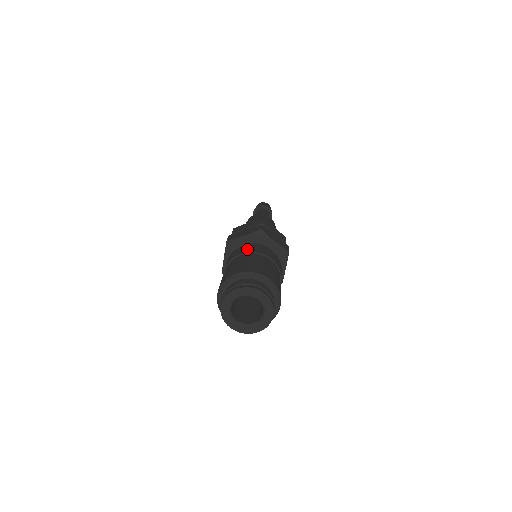
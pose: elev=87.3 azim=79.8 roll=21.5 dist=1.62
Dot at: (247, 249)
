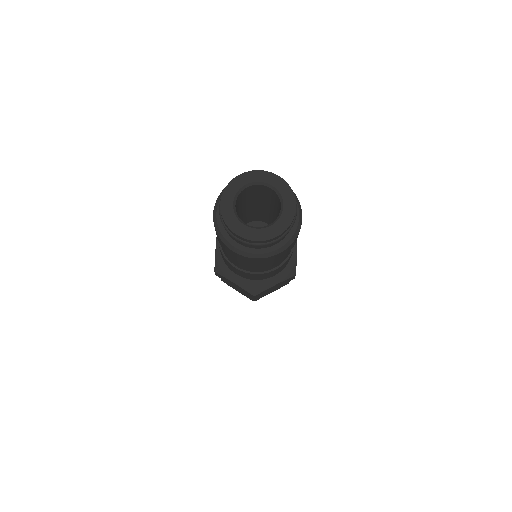
Dot at: occluded
